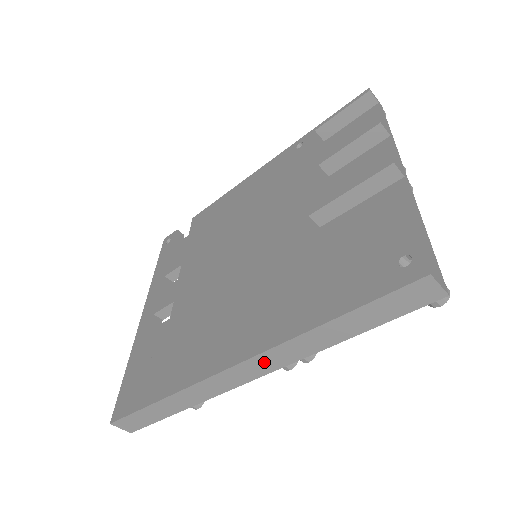
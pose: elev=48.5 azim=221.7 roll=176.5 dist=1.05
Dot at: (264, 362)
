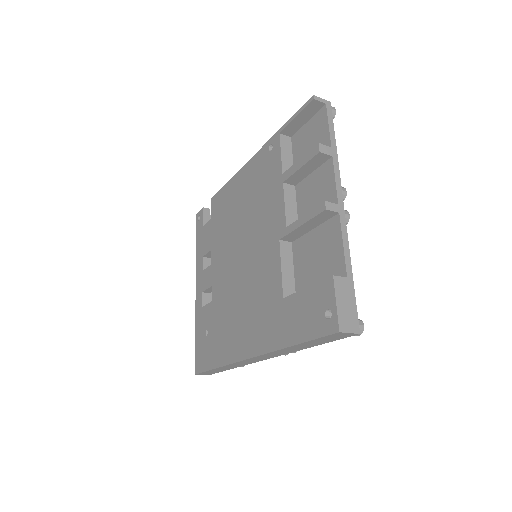
Dot at: (267, 356)
